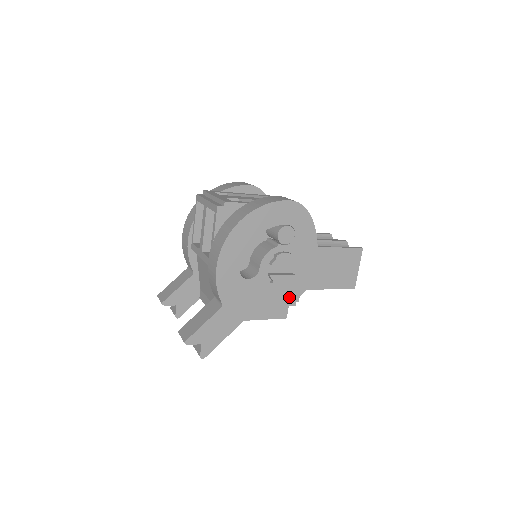
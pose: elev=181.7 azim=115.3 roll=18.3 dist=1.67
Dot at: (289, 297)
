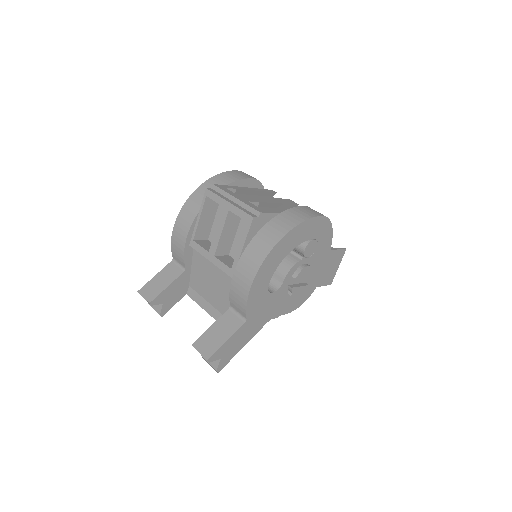
Dot at: (297, 304)
